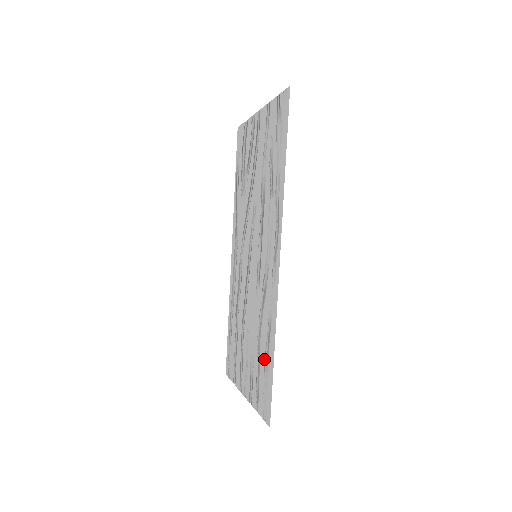
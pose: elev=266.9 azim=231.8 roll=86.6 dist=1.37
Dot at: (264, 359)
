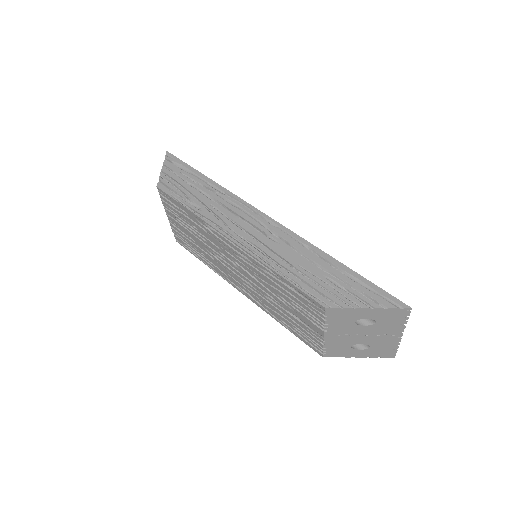
Dot at: (337, 271)
